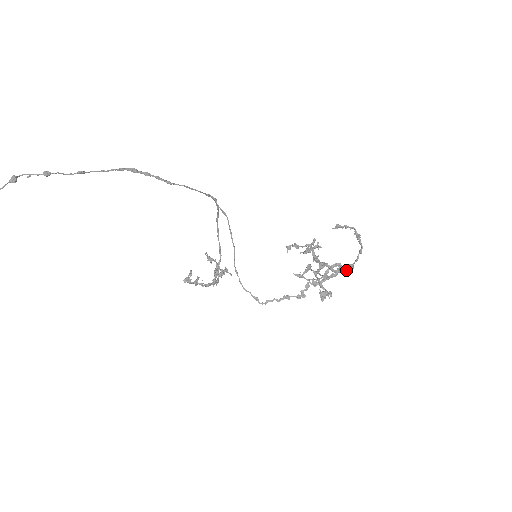
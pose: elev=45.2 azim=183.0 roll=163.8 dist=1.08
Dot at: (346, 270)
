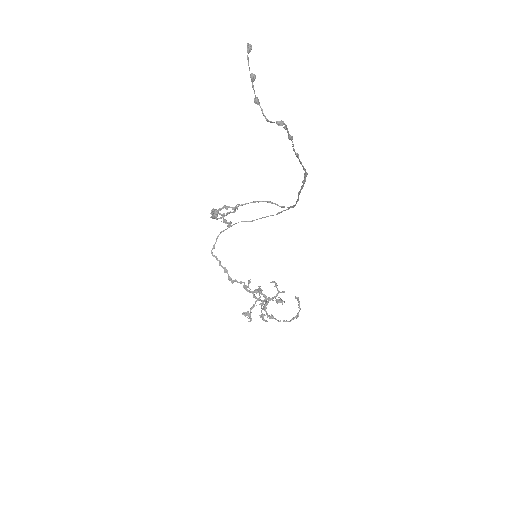
Dot at: (267, 313)
